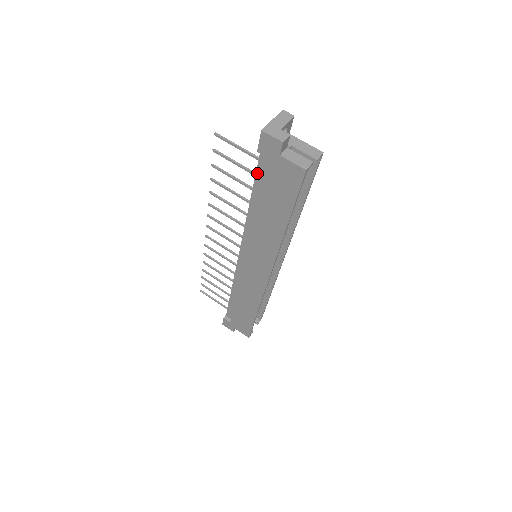
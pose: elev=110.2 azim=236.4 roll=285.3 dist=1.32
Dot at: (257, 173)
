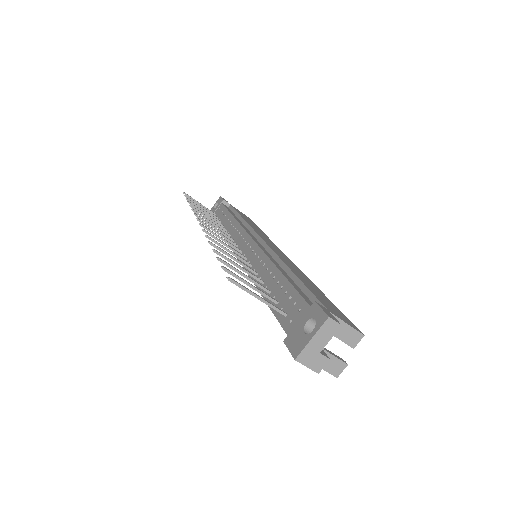
Dot at: (277, 318)
